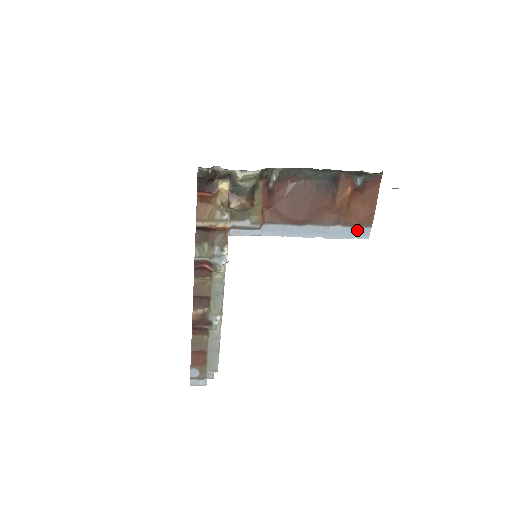
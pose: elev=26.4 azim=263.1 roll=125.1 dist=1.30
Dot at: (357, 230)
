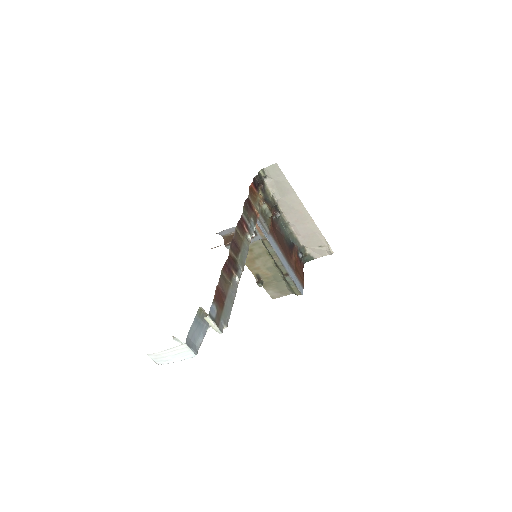
Dot at: (299, 284)
